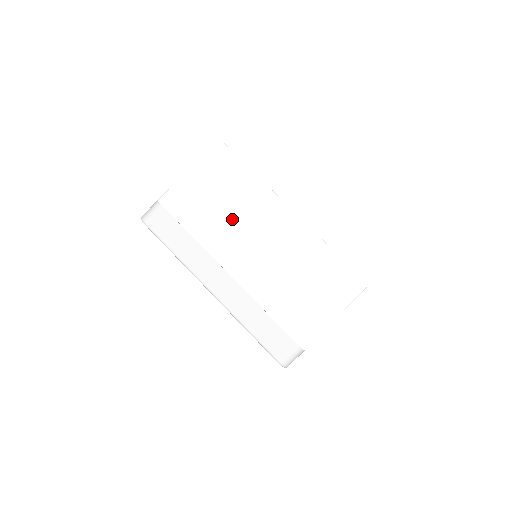
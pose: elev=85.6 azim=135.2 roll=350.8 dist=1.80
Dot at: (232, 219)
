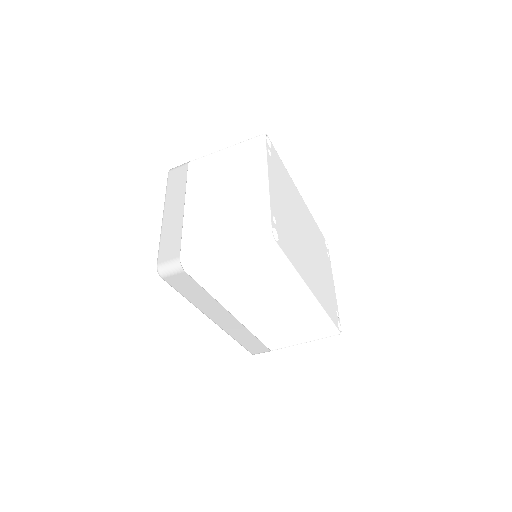
Dot at: (255, 291)
